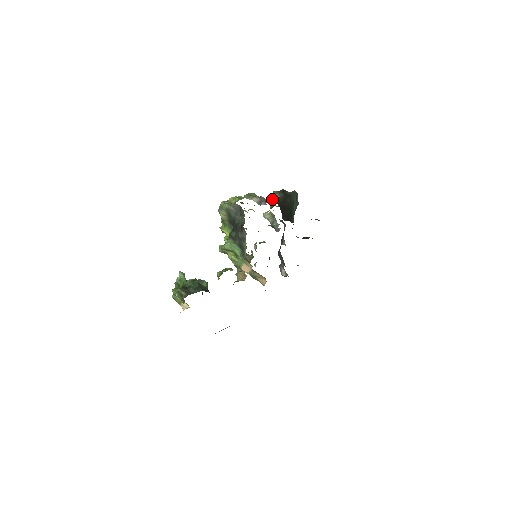
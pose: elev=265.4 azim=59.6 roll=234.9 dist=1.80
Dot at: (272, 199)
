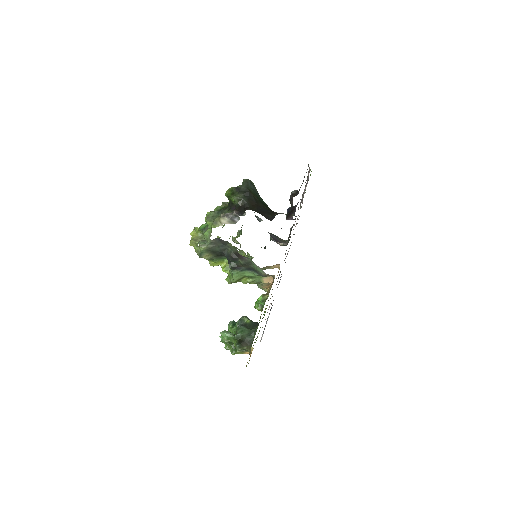
Dot at: (237, 207)
